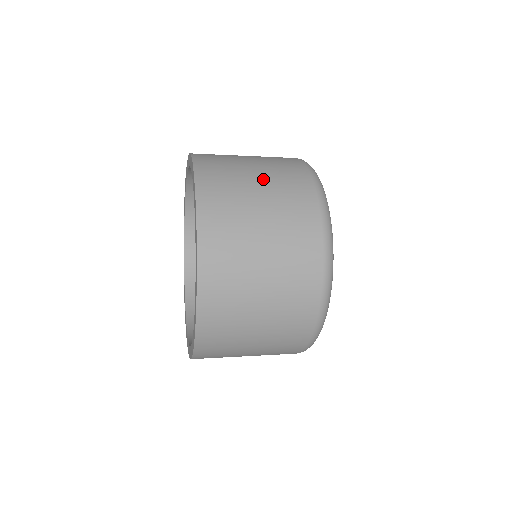
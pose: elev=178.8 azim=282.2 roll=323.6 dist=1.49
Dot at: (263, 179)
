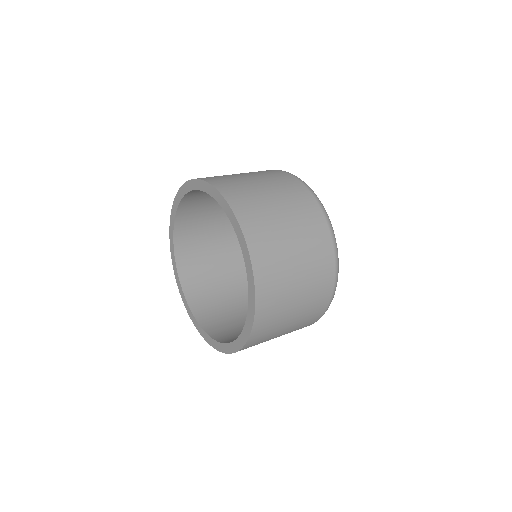
Dot at: (301, 300)
